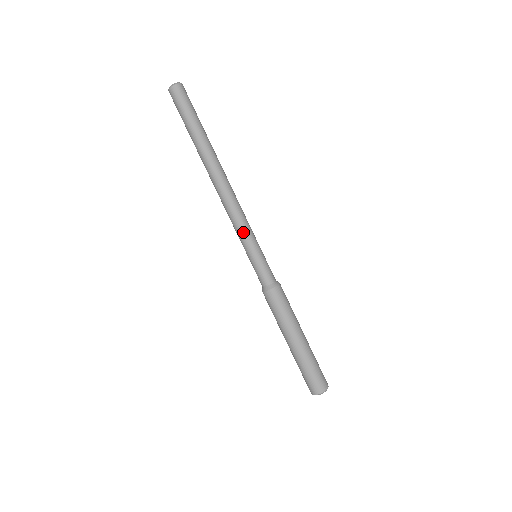
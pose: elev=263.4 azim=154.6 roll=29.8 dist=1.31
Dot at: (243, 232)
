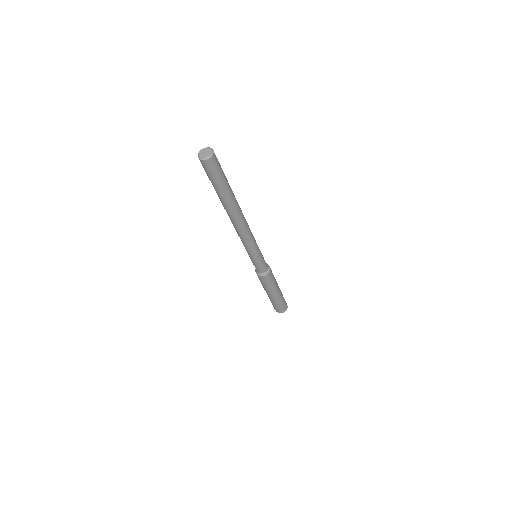
Dot at: (245, 248)
